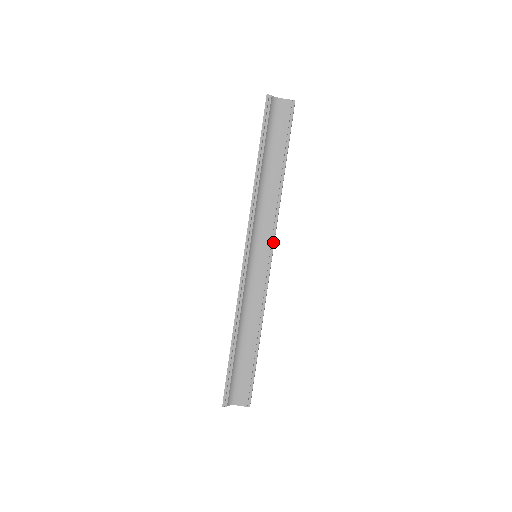
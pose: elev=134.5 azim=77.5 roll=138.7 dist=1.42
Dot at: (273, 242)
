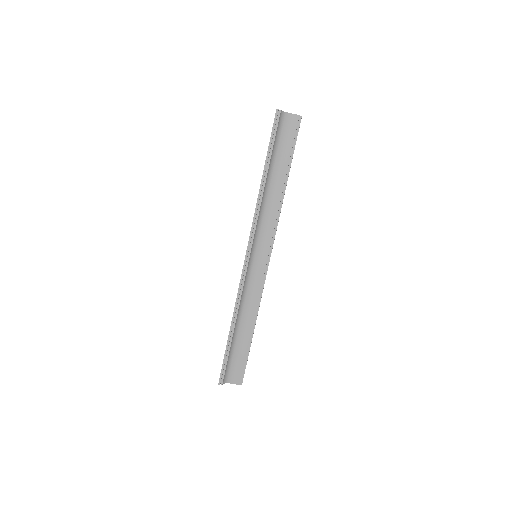
Dot at: (272, 244)
